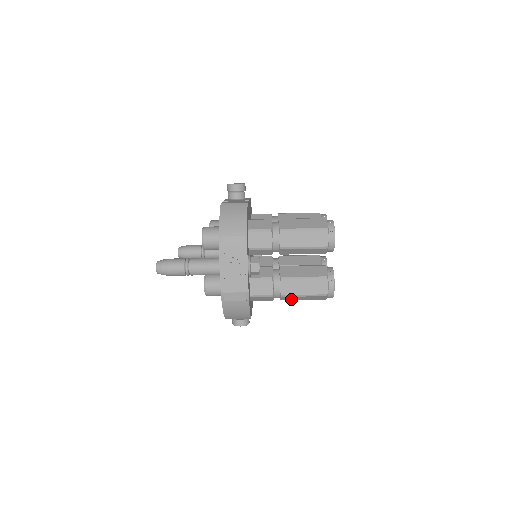
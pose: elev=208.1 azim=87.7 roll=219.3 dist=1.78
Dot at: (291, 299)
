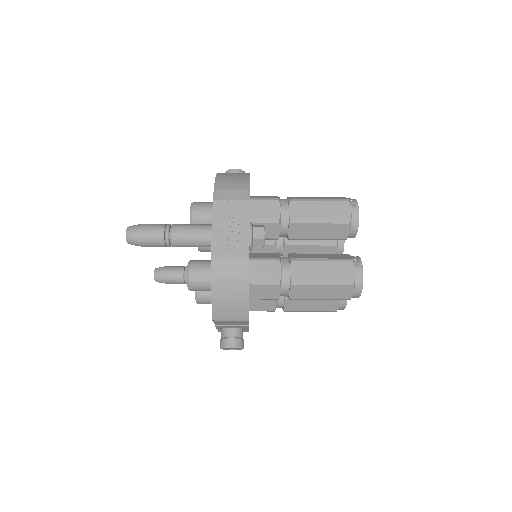
Dot at: (304, 295)
